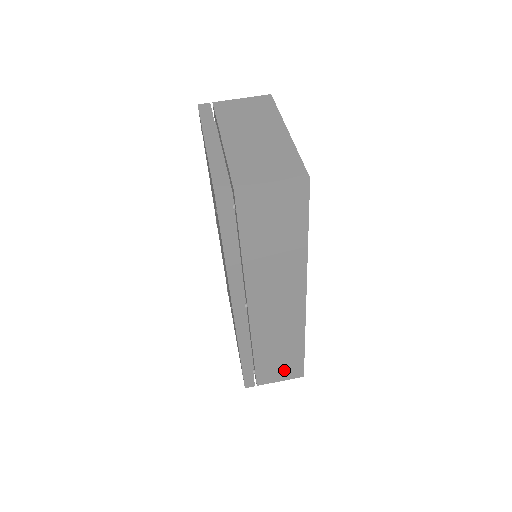
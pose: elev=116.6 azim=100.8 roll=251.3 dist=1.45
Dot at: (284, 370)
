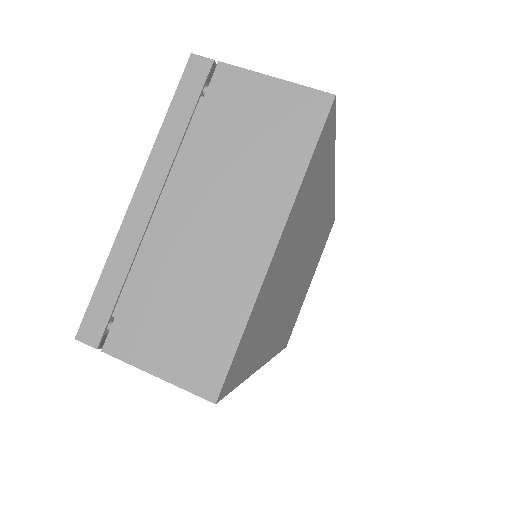
Dot at: occluded
